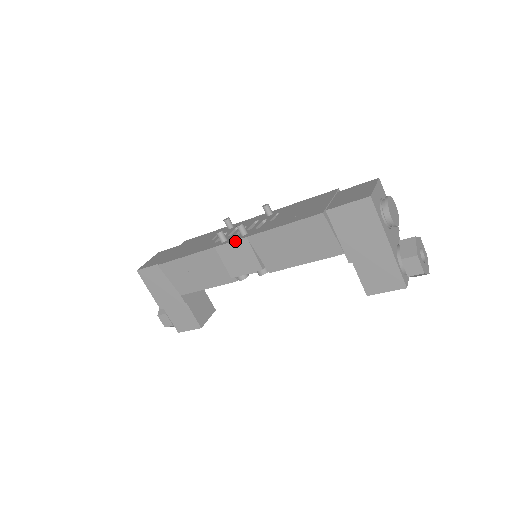
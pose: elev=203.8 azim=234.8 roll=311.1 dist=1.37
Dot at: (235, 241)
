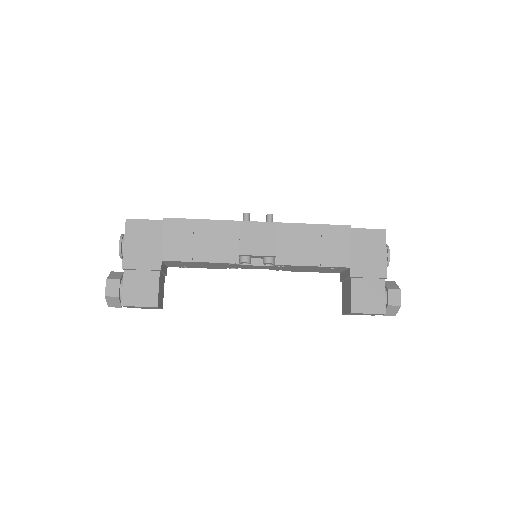
Dot at: (264, 222)
